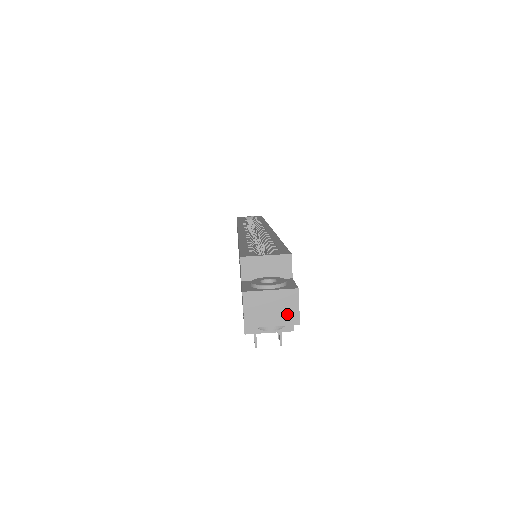
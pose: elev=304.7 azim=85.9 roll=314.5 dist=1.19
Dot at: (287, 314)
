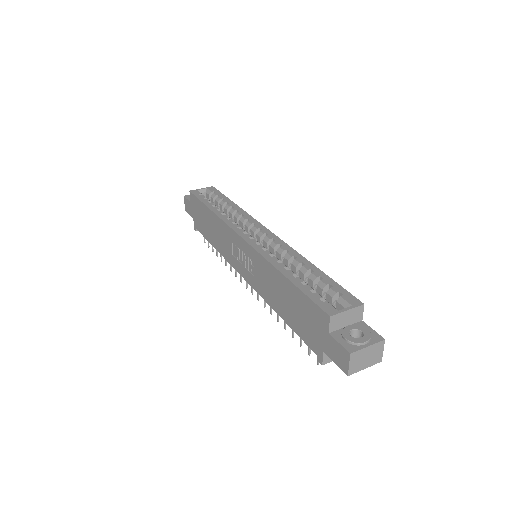
Dot at: (375, 358)
